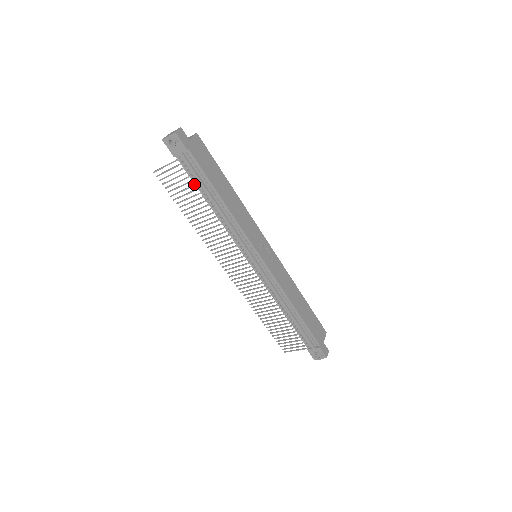
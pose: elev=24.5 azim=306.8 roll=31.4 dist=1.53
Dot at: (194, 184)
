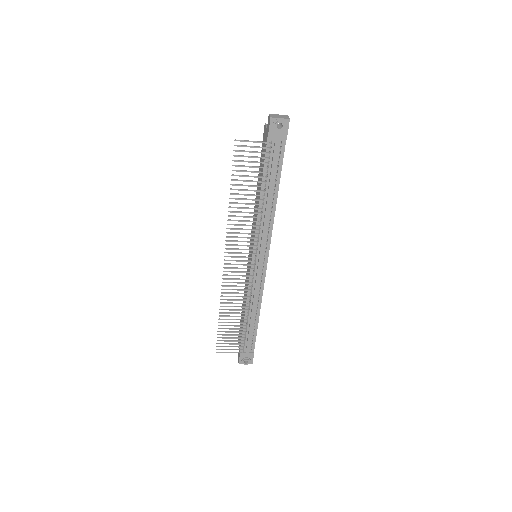
Dot at: (267, 171)
